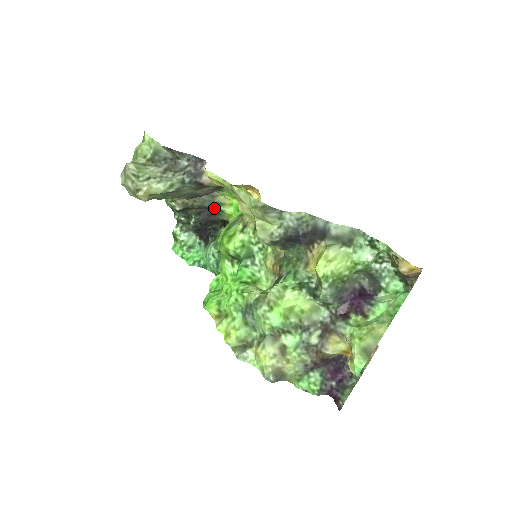
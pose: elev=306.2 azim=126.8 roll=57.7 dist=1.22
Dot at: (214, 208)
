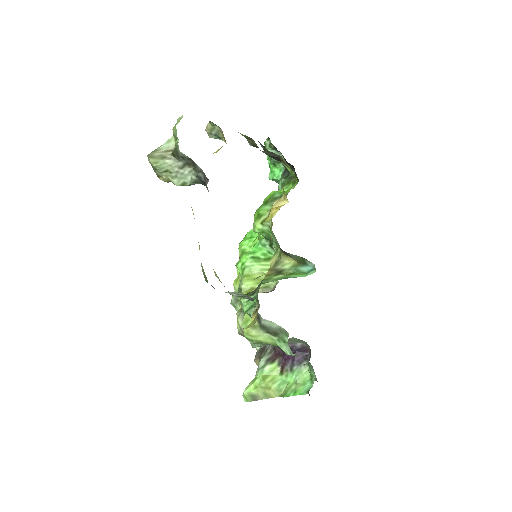
Dot at: (281, 160)
